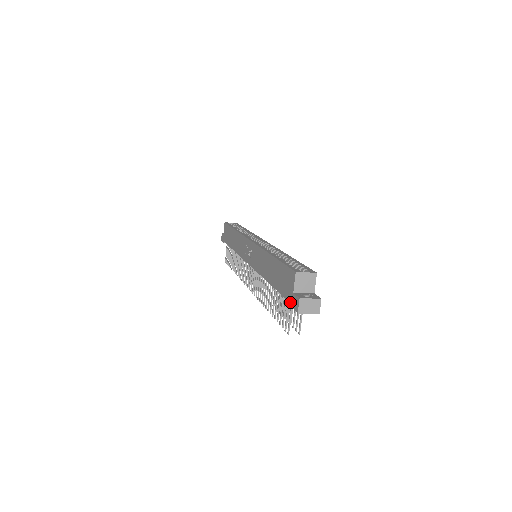
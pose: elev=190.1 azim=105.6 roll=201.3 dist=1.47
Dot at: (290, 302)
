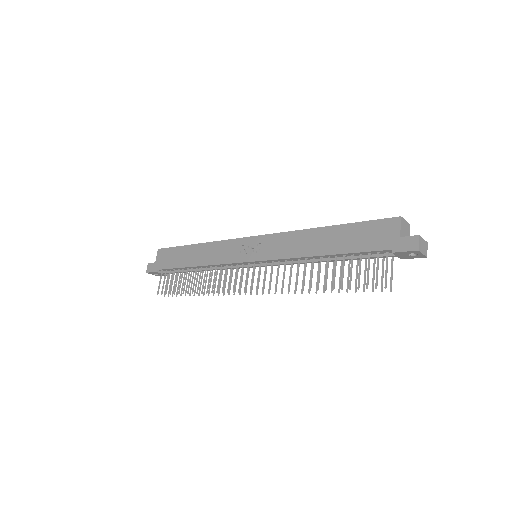
Dot at: (395, 248)
